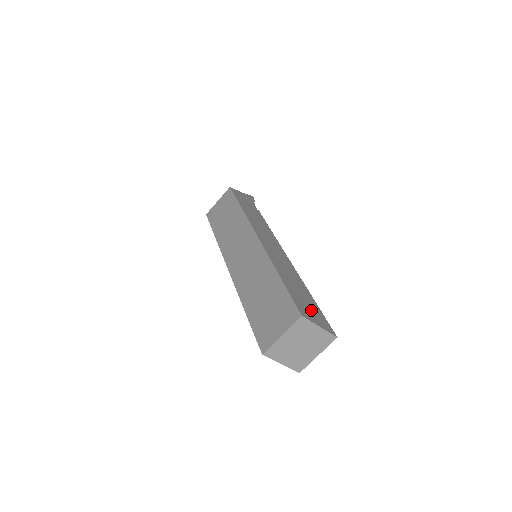
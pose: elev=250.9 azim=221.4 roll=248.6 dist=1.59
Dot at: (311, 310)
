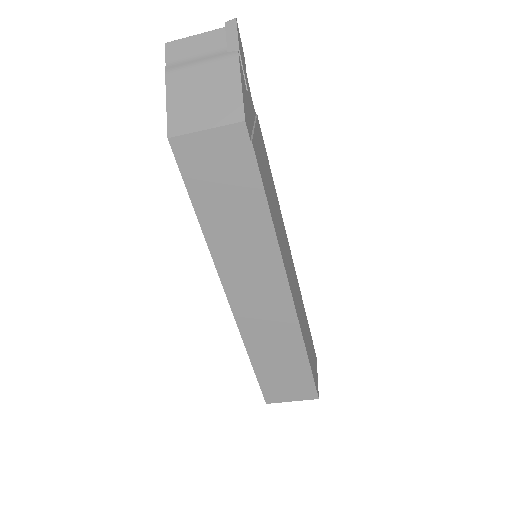
Dot at: (313, 359)
